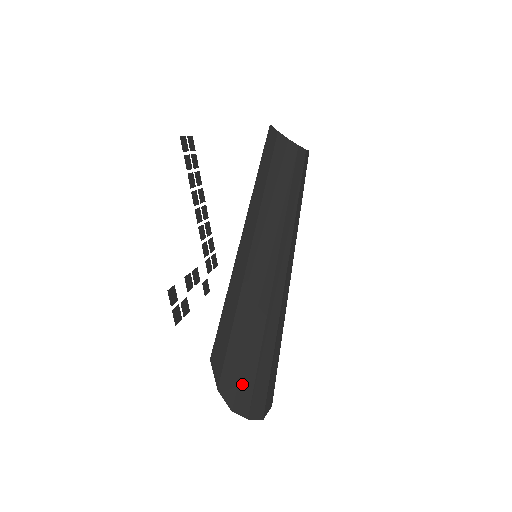
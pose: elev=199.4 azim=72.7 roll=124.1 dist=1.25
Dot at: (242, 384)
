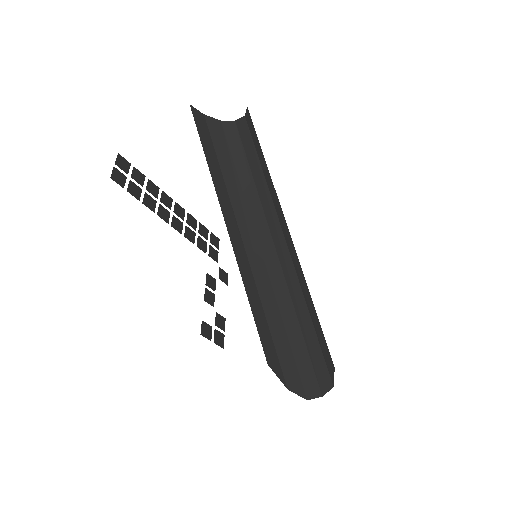
Dot at: (305, 377)
